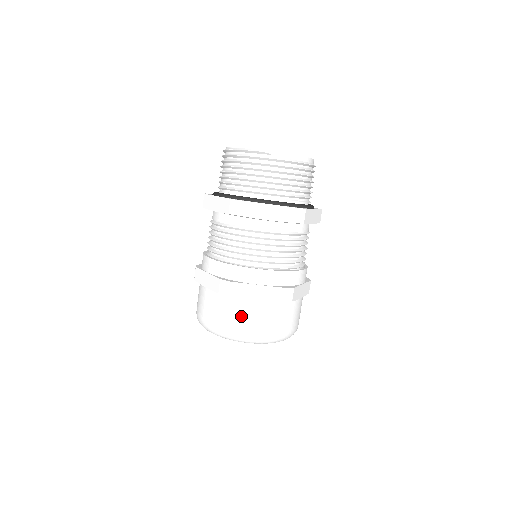
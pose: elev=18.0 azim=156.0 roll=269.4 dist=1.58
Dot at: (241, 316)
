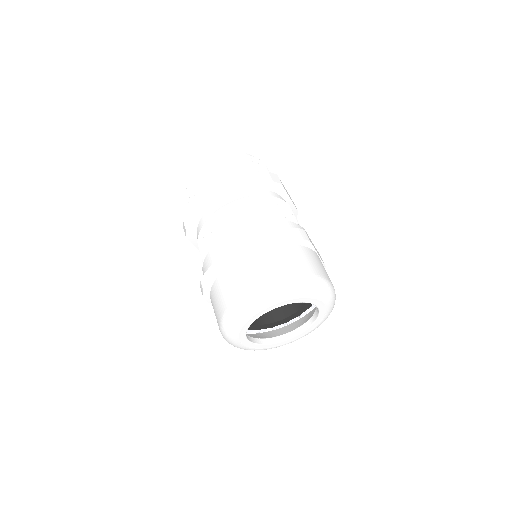
Dot at: (267, 265)
